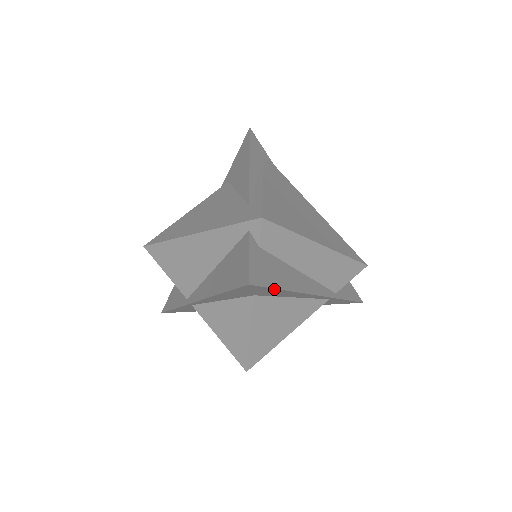
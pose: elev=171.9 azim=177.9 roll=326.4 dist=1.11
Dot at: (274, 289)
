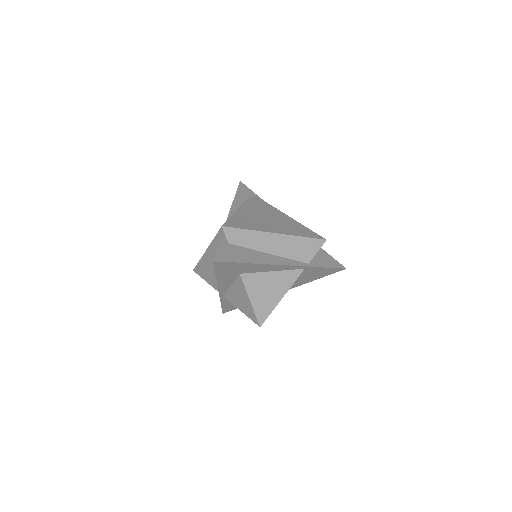
Dot at: (238, 263)
